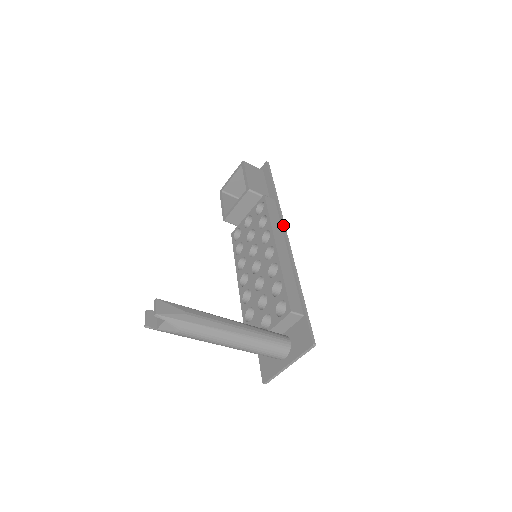
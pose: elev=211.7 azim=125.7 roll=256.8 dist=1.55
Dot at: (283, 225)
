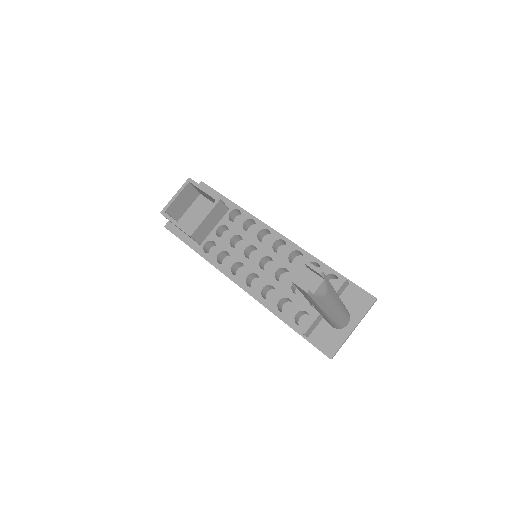
Dot at: occluded
